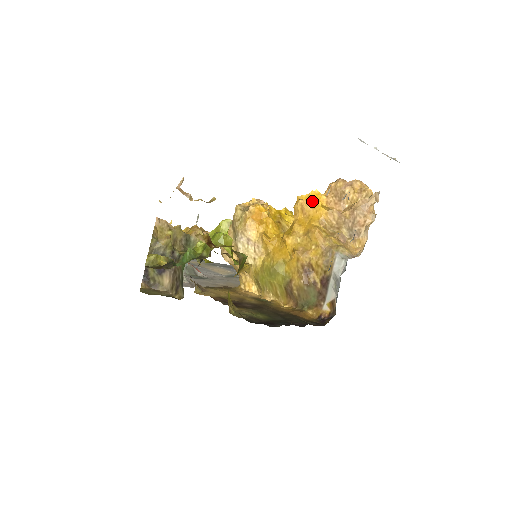
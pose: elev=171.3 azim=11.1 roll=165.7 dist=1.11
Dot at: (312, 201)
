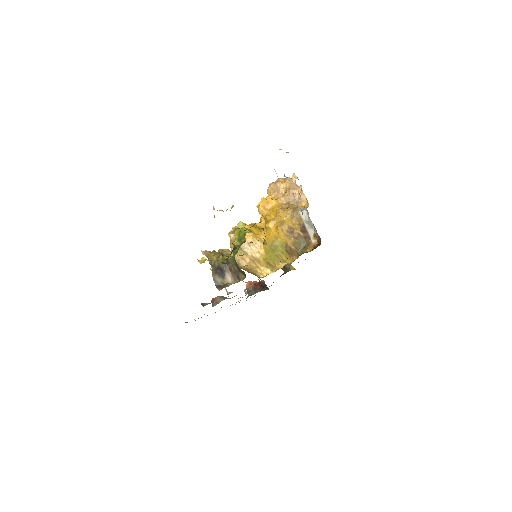
Dot at: (266, 200)
